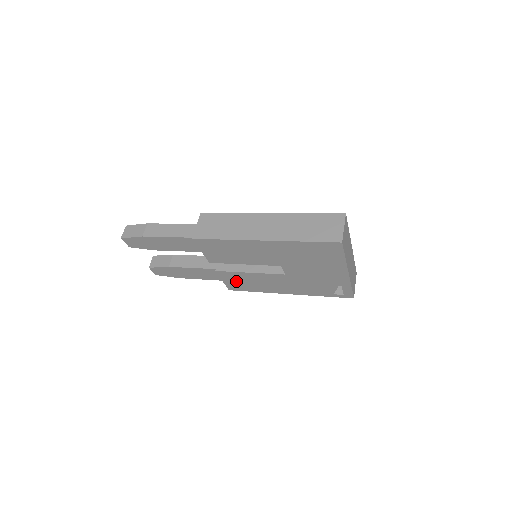
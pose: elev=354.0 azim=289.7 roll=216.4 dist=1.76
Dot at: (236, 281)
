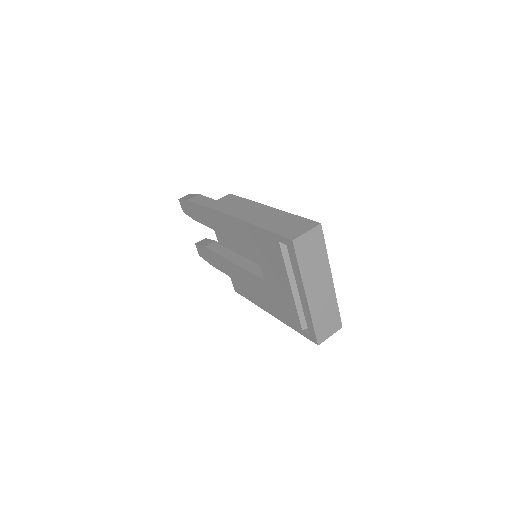
Dot at: (237, 279)
